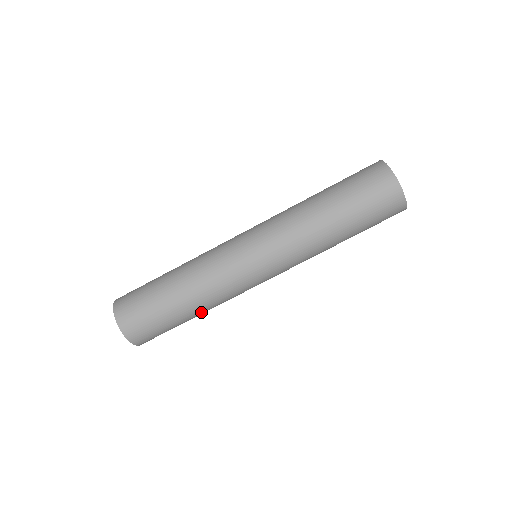
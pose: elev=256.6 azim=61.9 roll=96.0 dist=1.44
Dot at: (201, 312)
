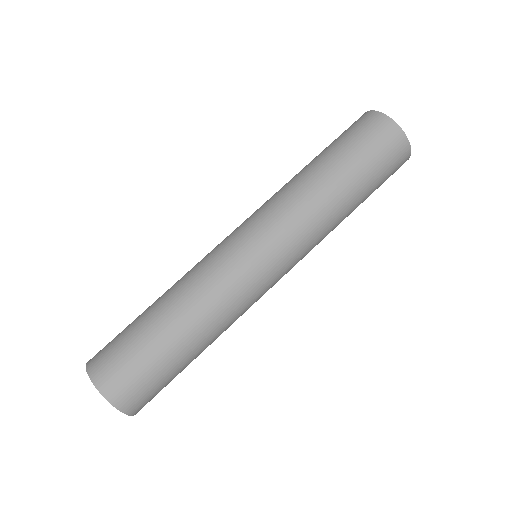
Dot at: (194, 332)
